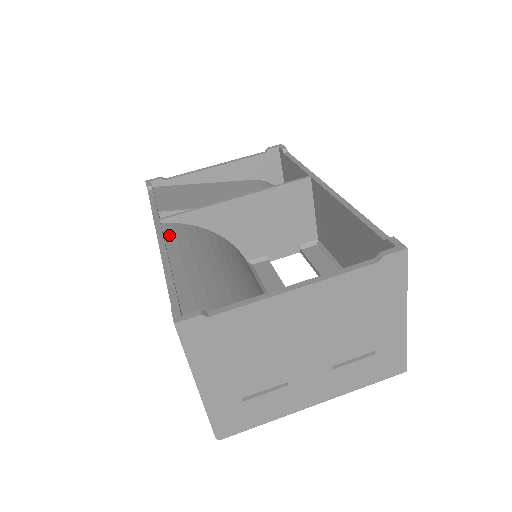
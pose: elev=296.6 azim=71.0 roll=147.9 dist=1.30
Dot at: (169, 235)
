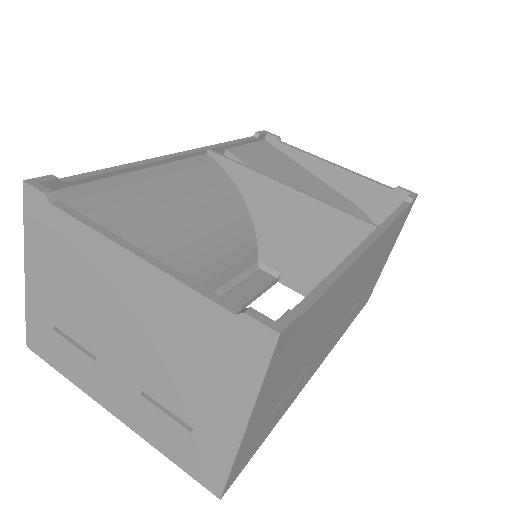
Dot at: (191, 162)
